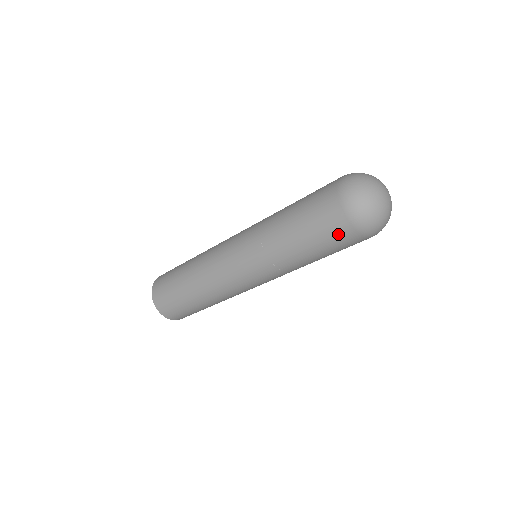
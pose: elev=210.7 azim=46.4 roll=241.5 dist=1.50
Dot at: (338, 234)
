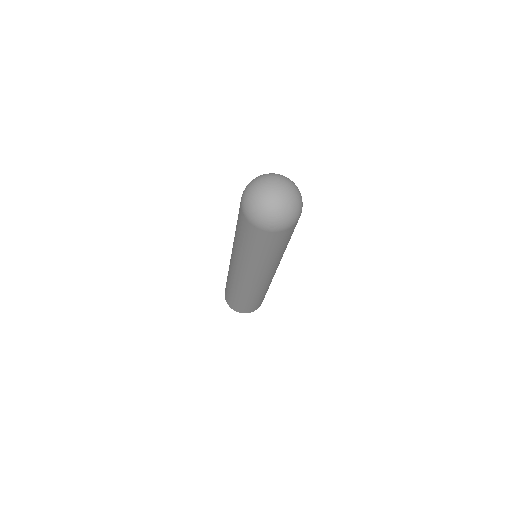
Dot at: (273, 239)
